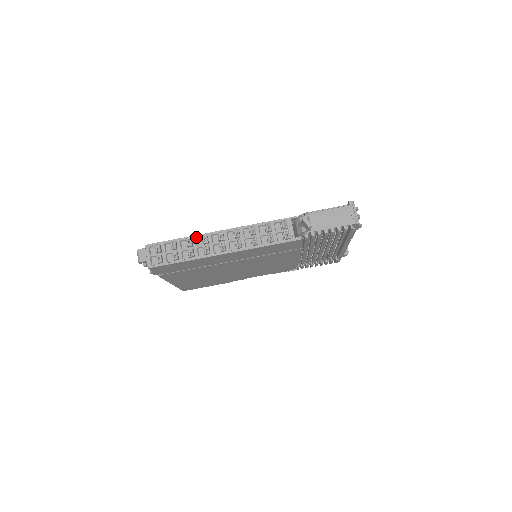
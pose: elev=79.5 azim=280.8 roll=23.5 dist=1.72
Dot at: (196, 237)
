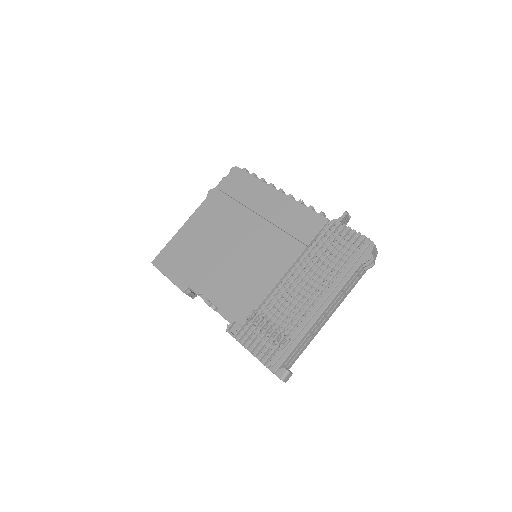
Dot at: occluded
